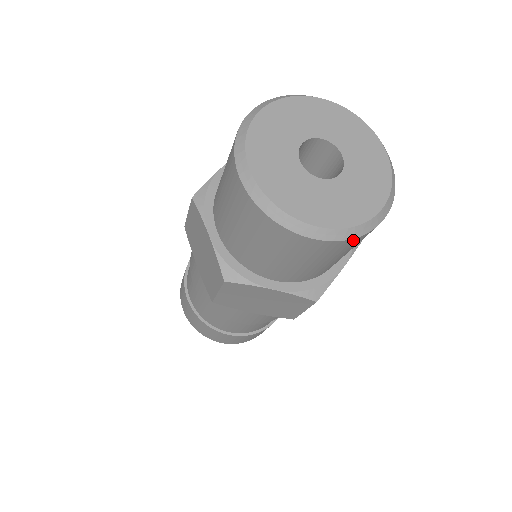
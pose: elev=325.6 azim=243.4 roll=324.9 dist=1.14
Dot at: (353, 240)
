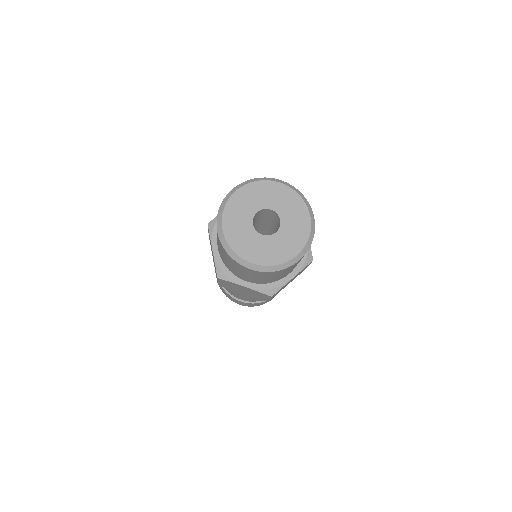
Dot at: (277, 271)
